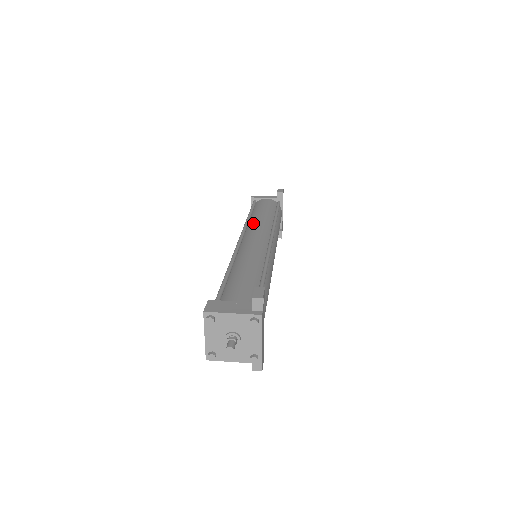
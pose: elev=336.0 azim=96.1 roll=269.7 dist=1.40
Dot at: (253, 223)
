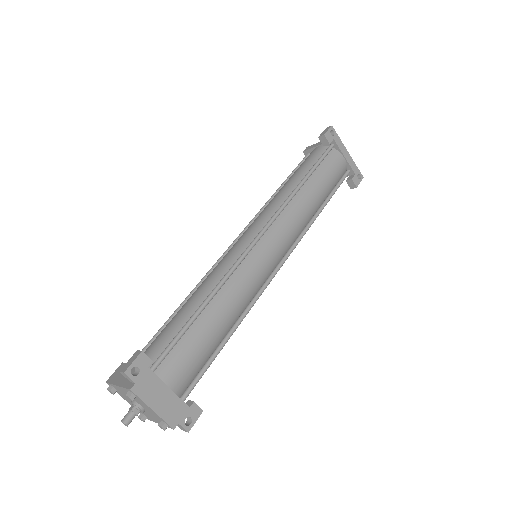
Dot at: (265, 207)
